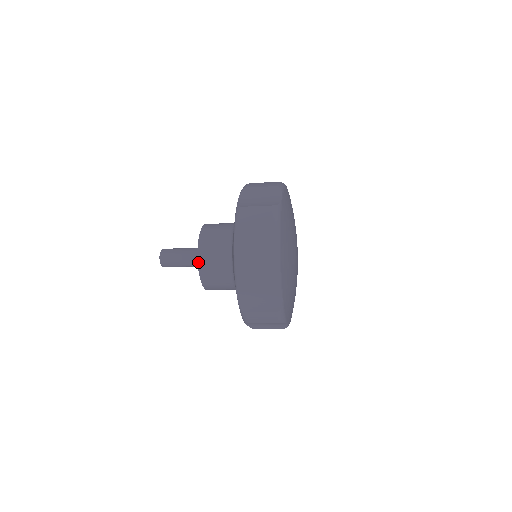
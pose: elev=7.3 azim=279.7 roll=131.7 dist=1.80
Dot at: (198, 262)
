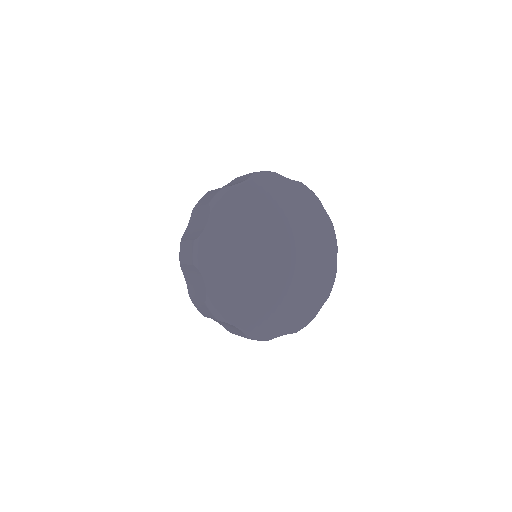
Dot at: occluded
